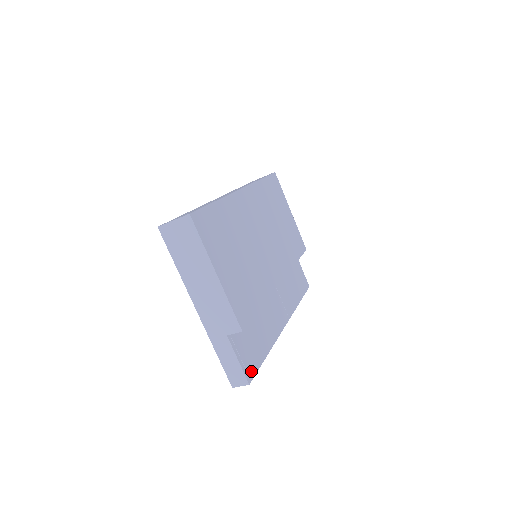
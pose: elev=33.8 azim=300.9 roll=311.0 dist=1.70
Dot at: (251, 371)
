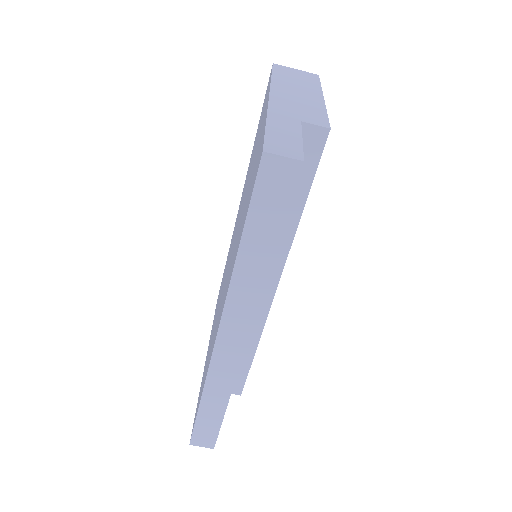
Dot at: occluded
